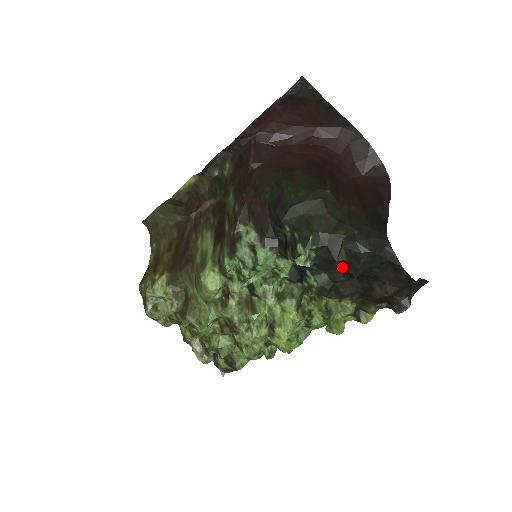
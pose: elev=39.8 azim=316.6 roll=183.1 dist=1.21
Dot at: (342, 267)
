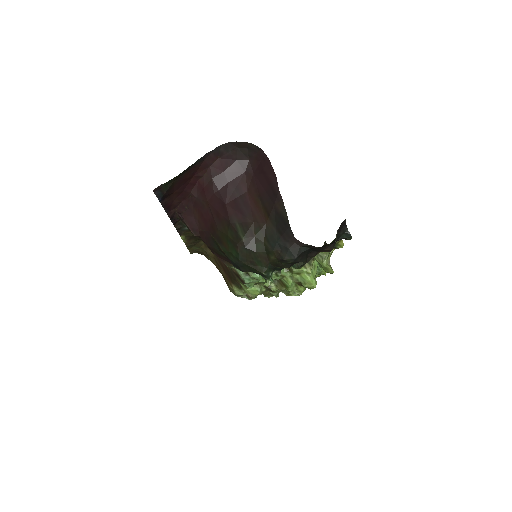
Dot at: occluded
